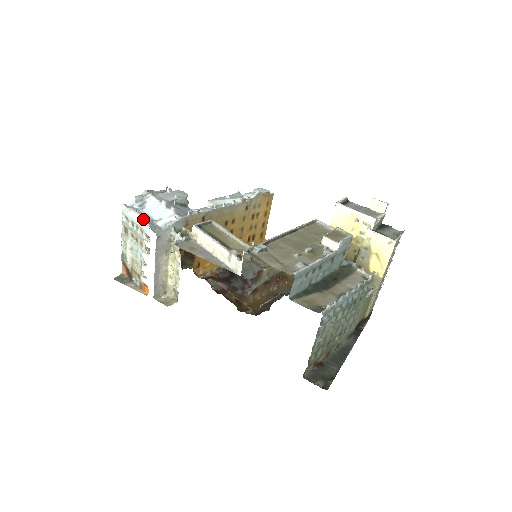
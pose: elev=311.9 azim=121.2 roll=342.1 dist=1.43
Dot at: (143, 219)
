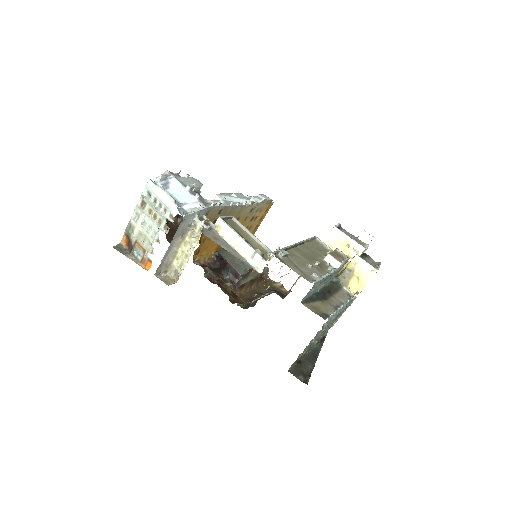
Dot at: (173, 200)
